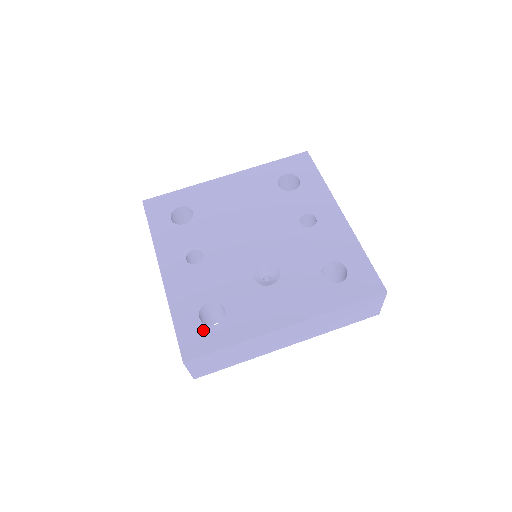
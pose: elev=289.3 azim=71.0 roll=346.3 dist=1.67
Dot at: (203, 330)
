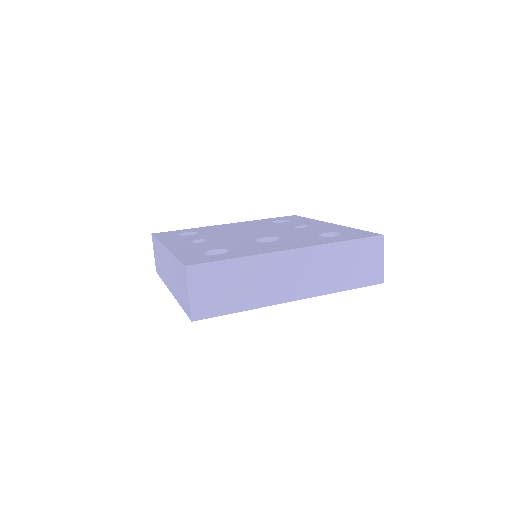
Dot at: (207, 256)
